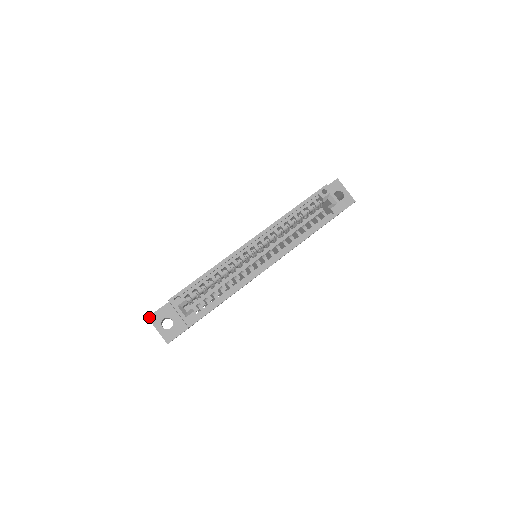
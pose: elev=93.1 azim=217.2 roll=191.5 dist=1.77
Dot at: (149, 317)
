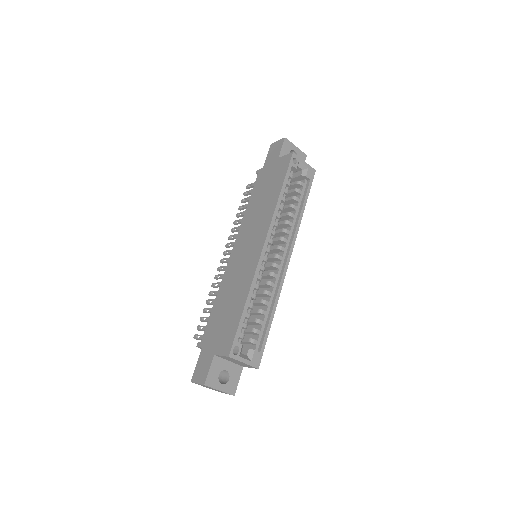
Dot at: (205, 384)
